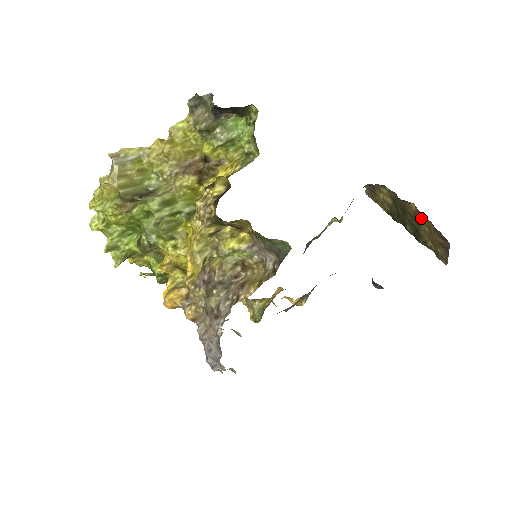
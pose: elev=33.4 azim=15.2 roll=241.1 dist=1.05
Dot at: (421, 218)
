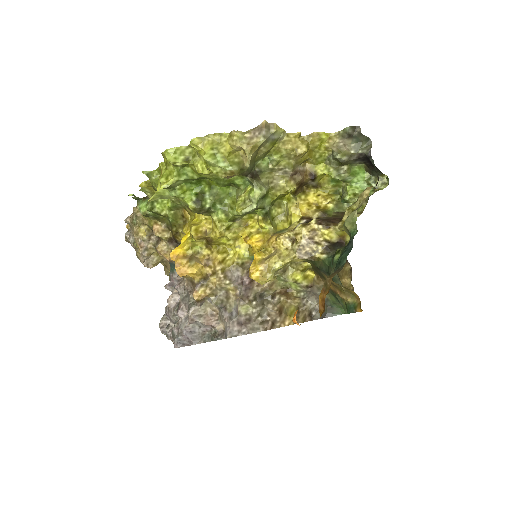
Dot at: (346, 278)
